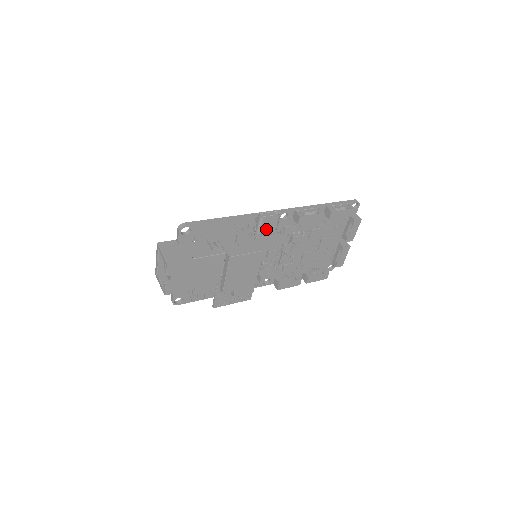
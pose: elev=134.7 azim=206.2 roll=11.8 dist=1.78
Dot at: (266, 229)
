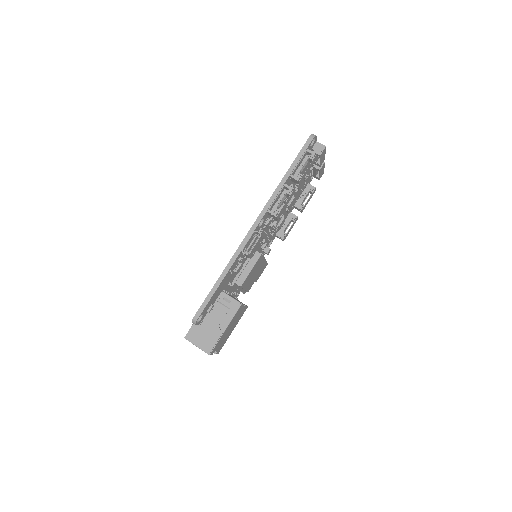
Dot at: (255, 250)
